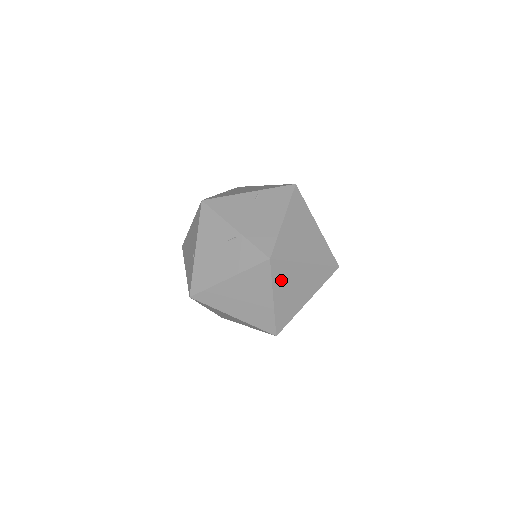
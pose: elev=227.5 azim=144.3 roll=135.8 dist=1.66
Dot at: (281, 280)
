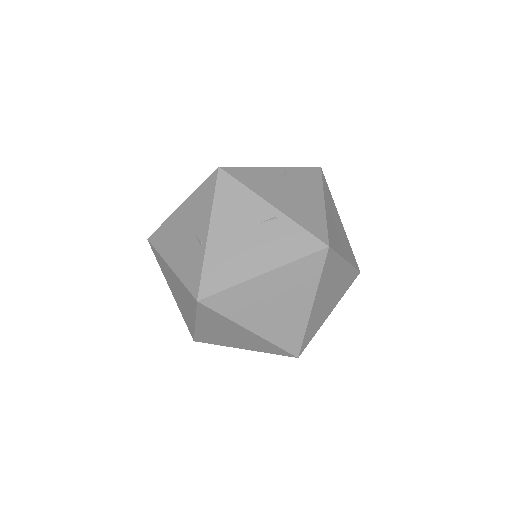
Dot at: (325, 279)
